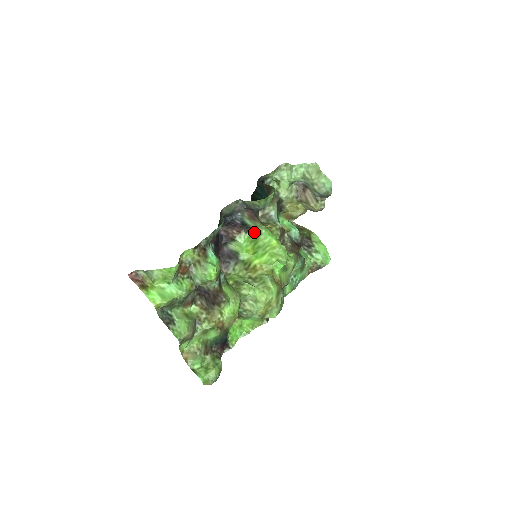
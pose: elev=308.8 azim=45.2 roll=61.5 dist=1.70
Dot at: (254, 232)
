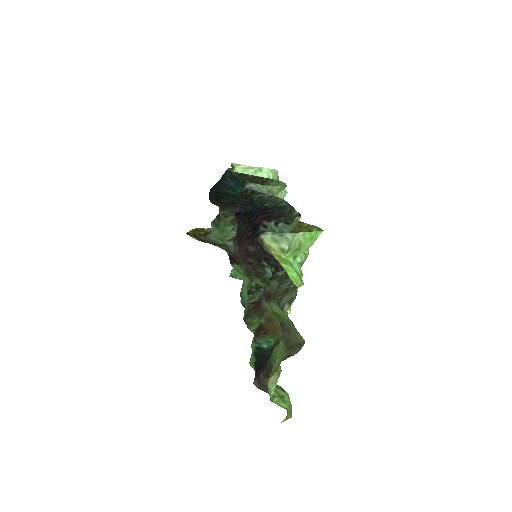
Dot at: occluded
